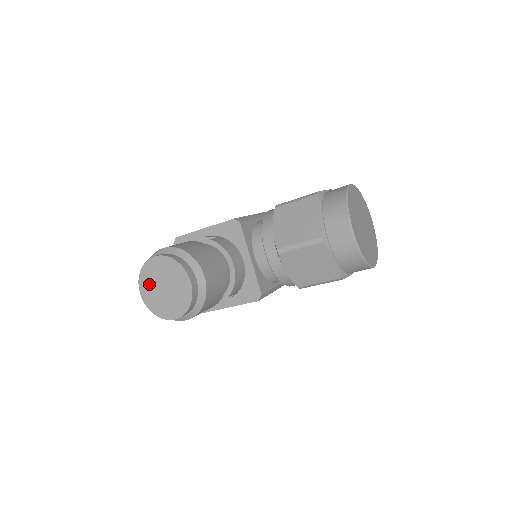
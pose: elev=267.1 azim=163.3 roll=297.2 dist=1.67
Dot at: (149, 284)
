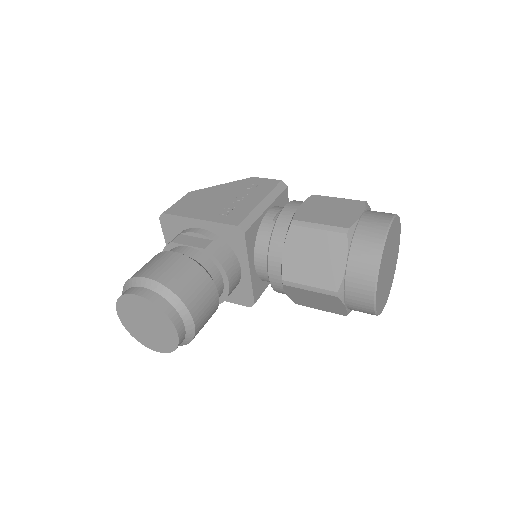
Dot at: (129, 313)
